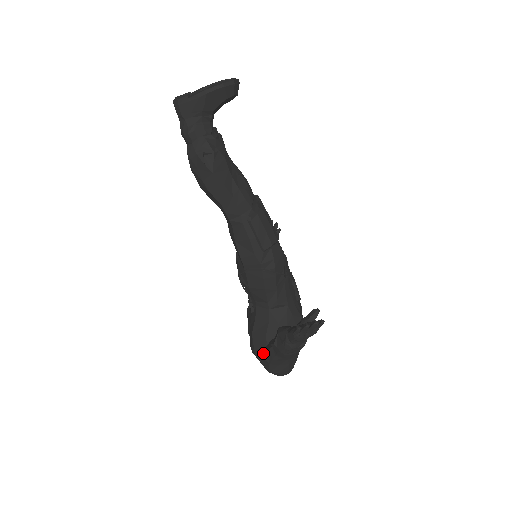
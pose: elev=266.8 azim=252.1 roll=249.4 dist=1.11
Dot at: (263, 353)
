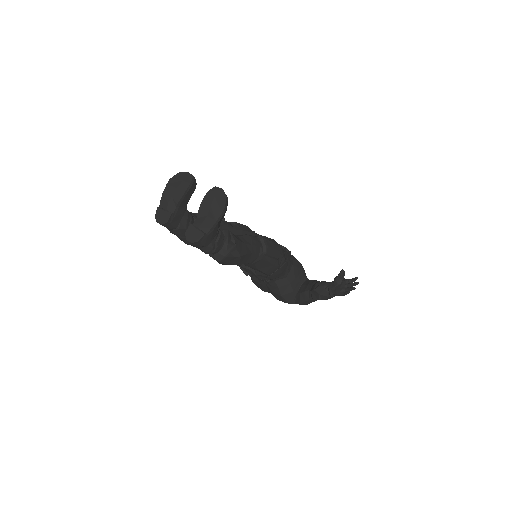
Dot at: (303, 303)
